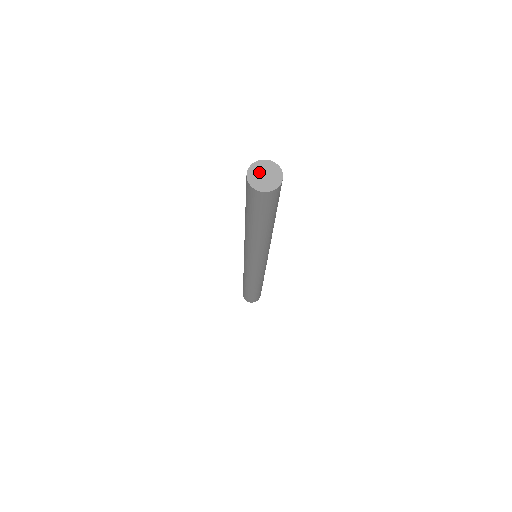
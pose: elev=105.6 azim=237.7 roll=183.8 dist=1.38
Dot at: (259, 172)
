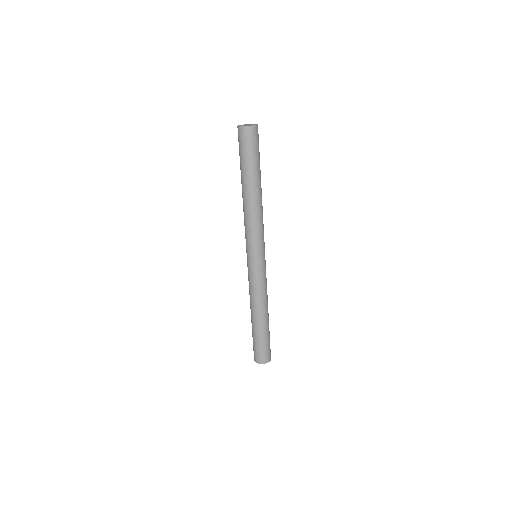
Dot at: occluded
